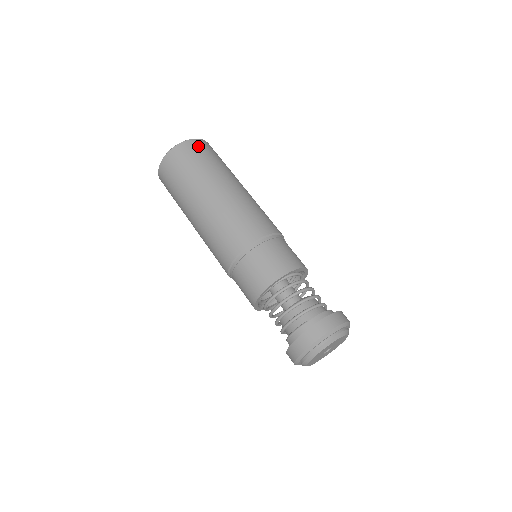
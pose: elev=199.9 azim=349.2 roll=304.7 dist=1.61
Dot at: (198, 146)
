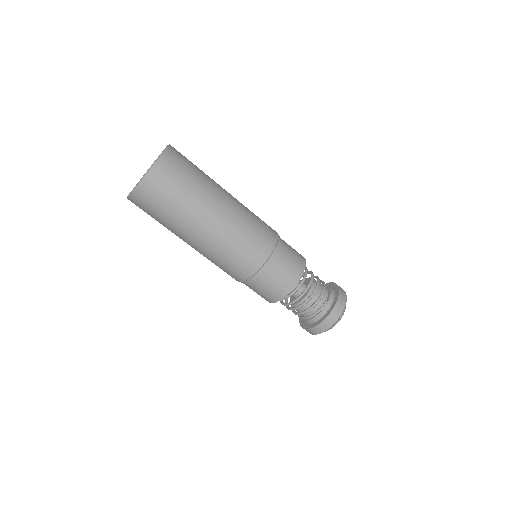
Dot at: (178, 156)
